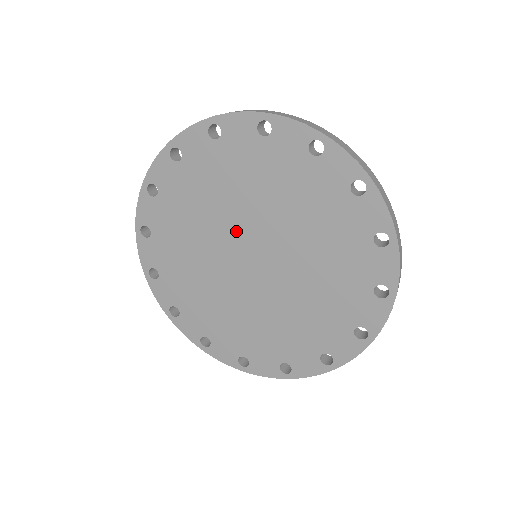
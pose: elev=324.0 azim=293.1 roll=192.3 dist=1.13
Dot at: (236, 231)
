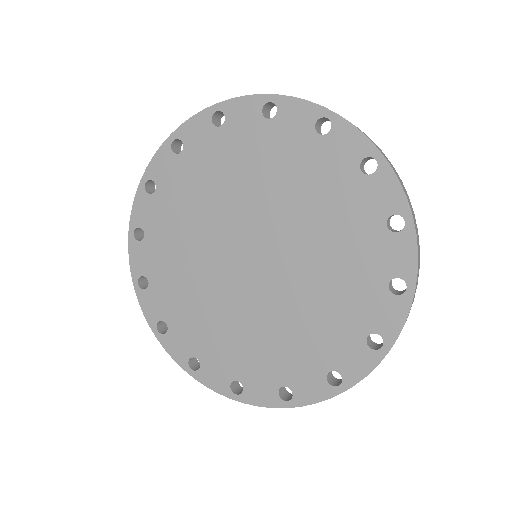
Dot at: (247, 221)
